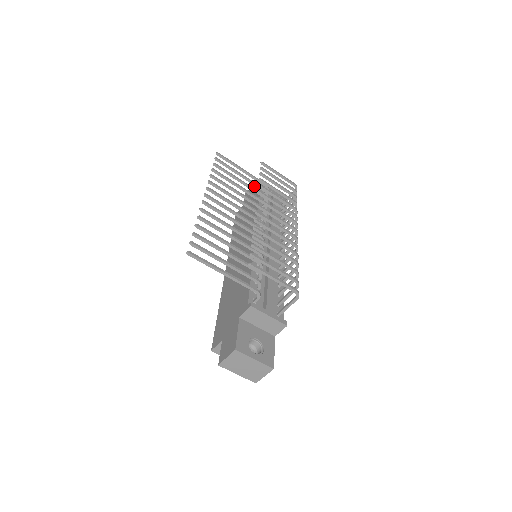
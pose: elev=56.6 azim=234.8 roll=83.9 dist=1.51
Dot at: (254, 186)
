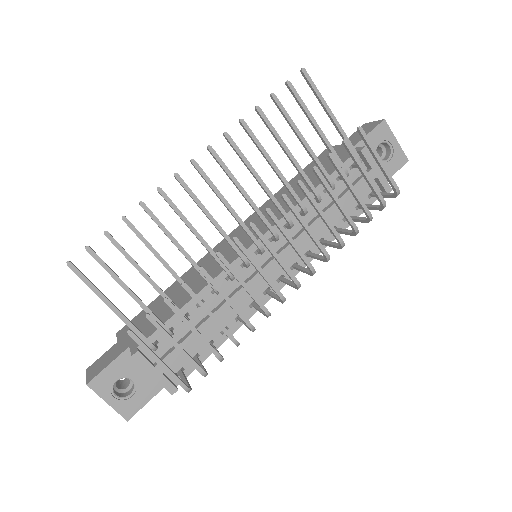
Dot at: (370, 129)
